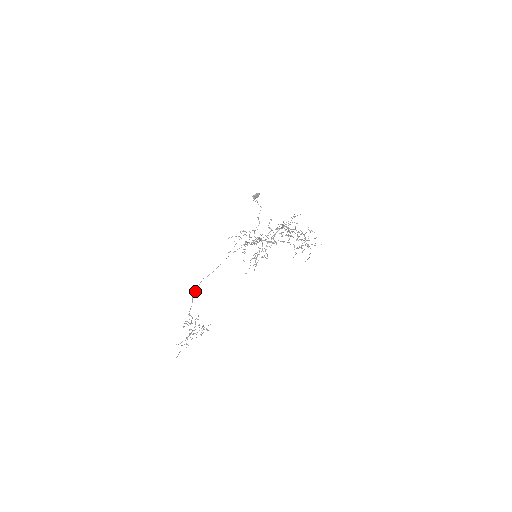
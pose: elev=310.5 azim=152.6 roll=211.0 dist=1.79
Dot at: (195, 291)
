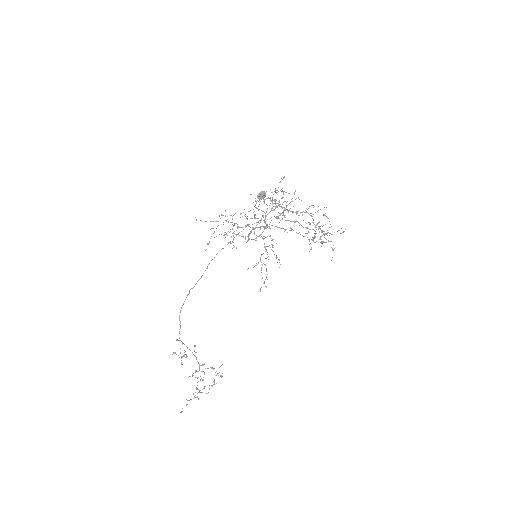
Dot at: (181, 307)
